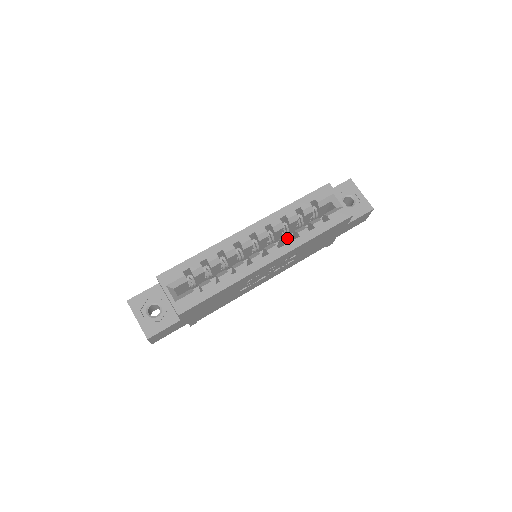
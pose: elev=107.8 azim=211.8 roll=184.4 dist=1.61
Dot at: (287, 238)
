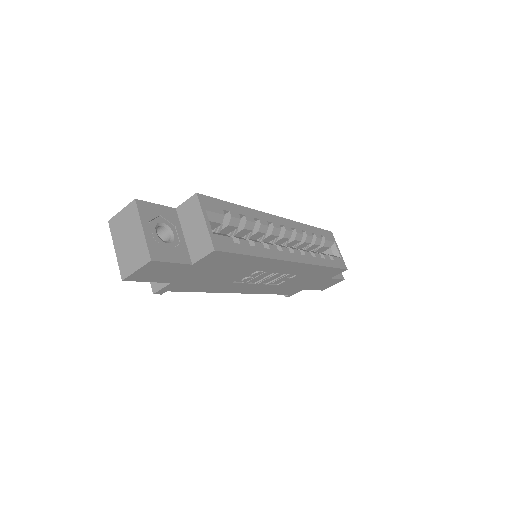
Dot at: (307, 251)
